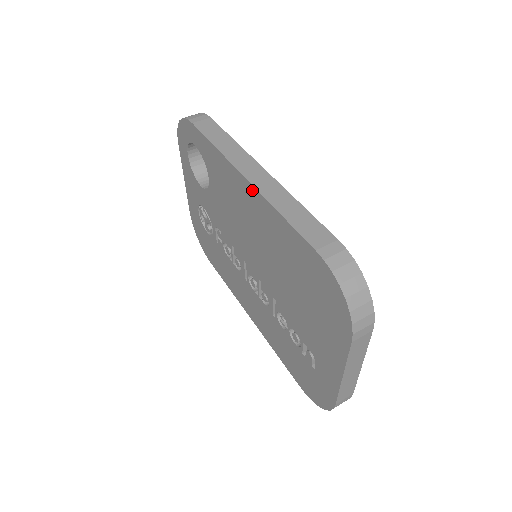
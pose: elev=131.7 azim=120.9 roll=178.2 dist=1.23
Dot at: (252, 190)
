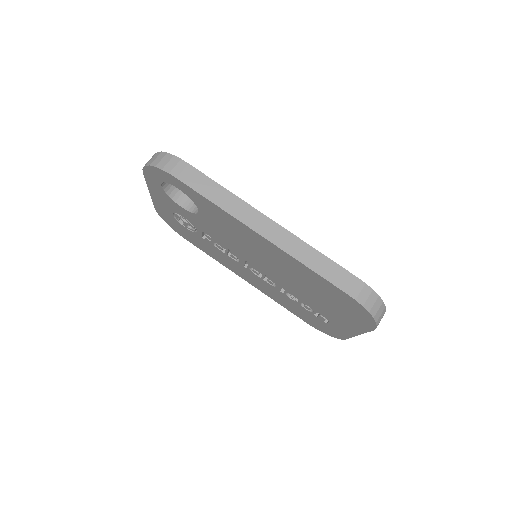
Dot at: (271, 245)
